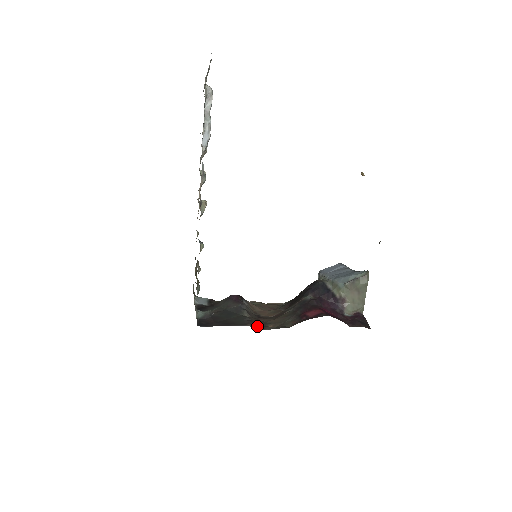
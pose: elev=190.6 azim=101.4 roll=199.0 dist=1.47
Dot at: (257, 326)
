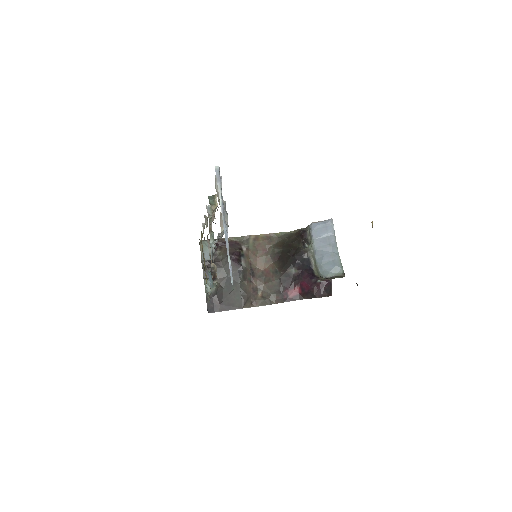
Dot at: (250, 303)
